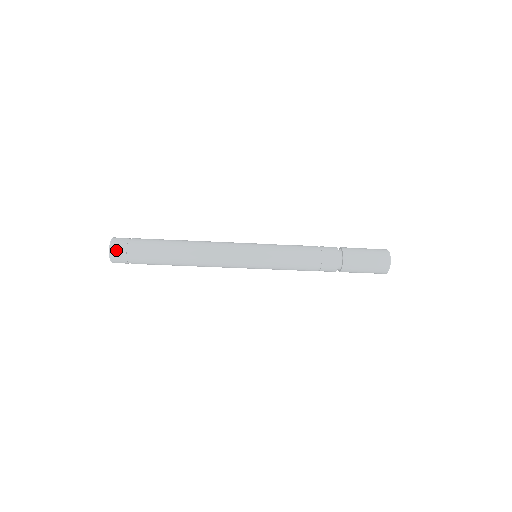
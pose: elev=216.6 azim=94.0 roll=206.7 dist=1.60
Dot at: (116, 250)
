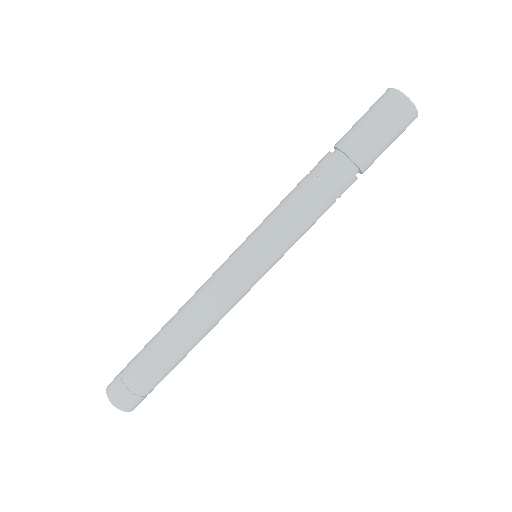
Dot at: (115, 395)
